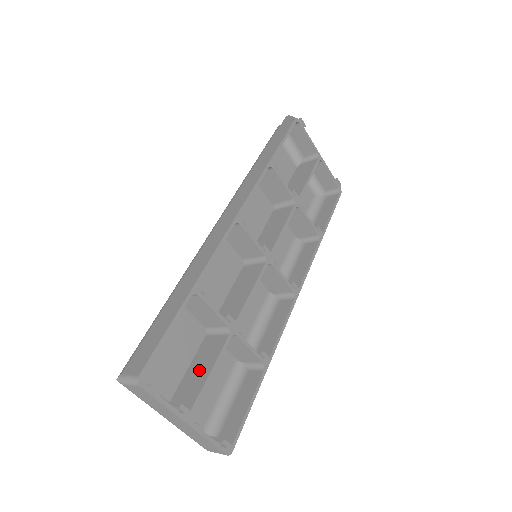
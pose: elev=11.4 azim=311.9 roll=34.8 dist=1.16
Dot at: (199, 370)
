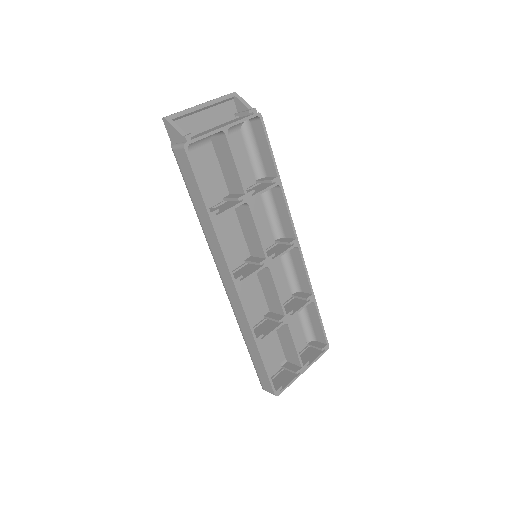
Dot at: (287, 344)
